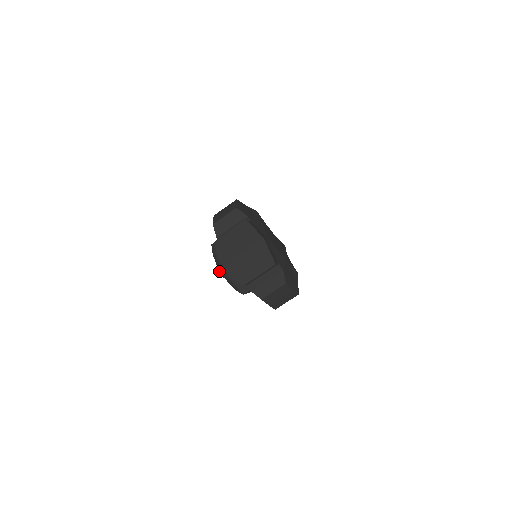
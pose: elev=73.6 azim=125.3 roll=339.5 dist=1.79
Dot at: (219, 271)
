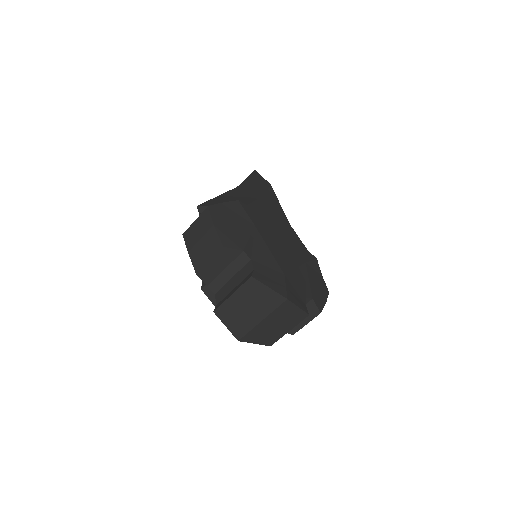
Dot at: occluded
